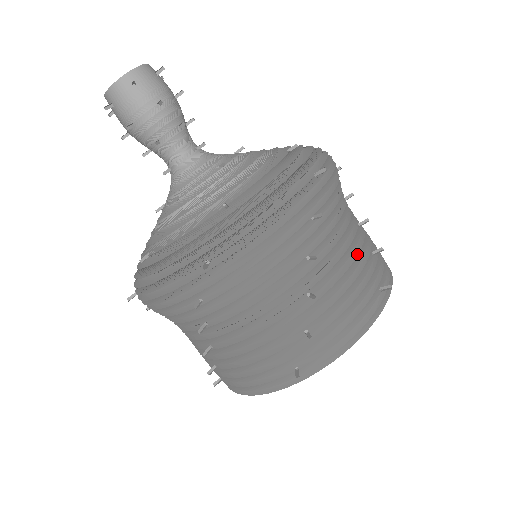
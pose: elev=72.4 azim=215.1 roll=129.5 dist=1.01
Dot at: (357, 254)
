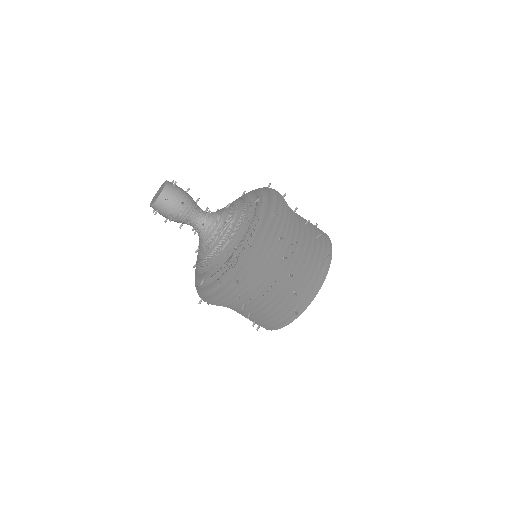
Dot at: (308, 244)
